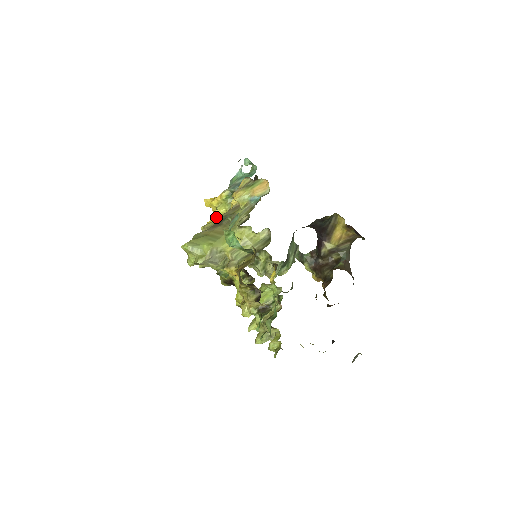
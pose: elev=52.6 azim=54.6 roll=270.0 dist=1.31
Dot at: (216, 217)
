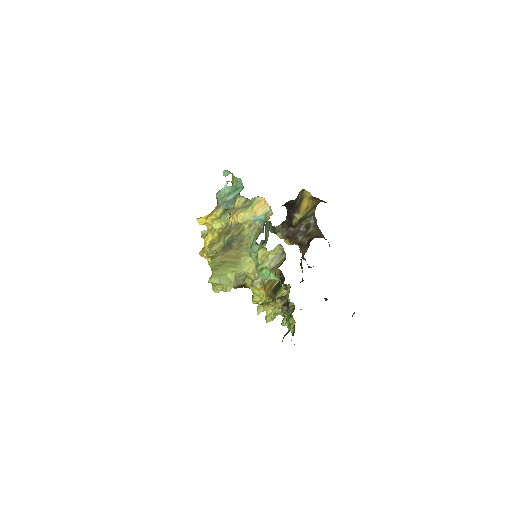
Dot at: (213, 233)
